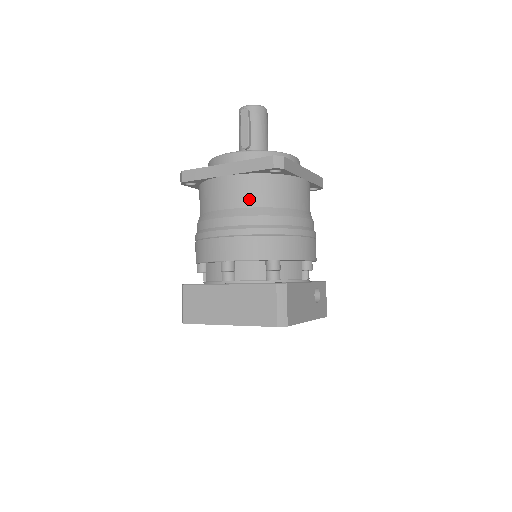
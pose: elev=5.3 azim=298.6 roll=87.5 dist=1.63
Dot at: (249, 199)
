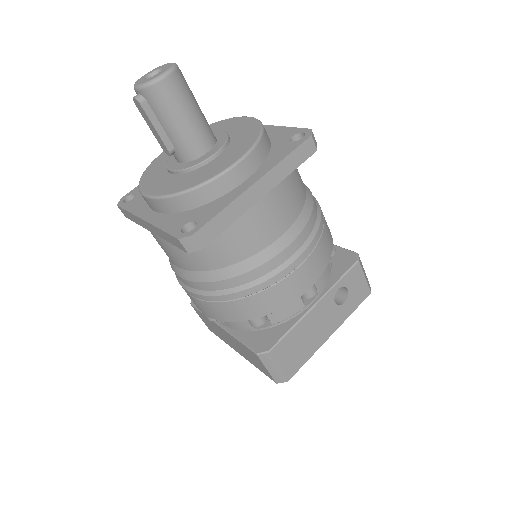
Dot at: (191, 263)
